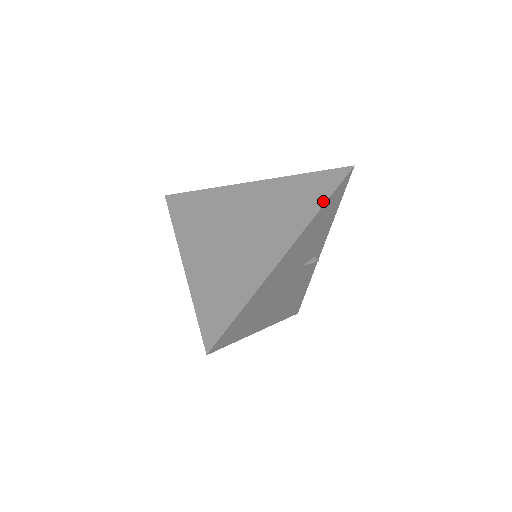
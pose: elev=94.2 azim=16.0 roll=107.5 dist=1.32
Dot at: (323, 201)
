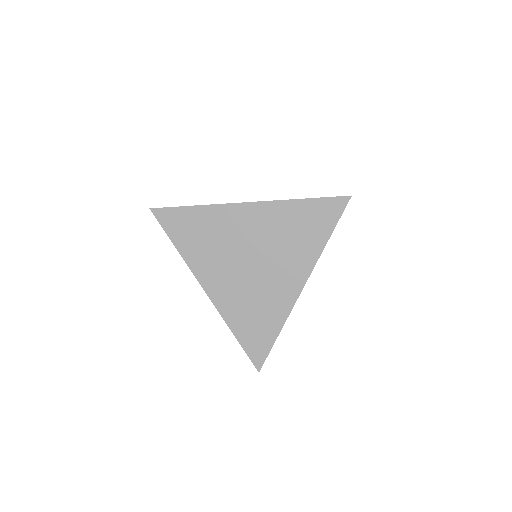
Dot at: (328, 235)
